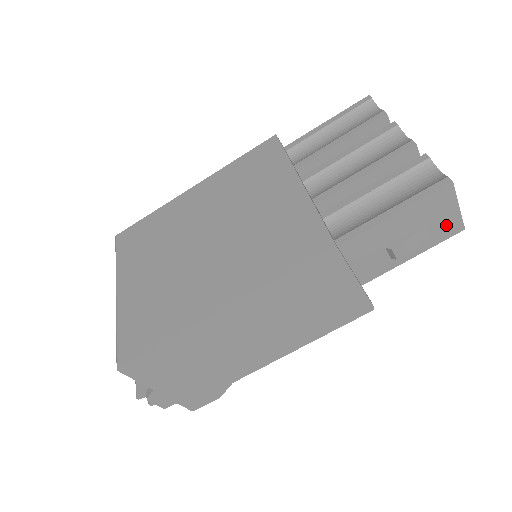
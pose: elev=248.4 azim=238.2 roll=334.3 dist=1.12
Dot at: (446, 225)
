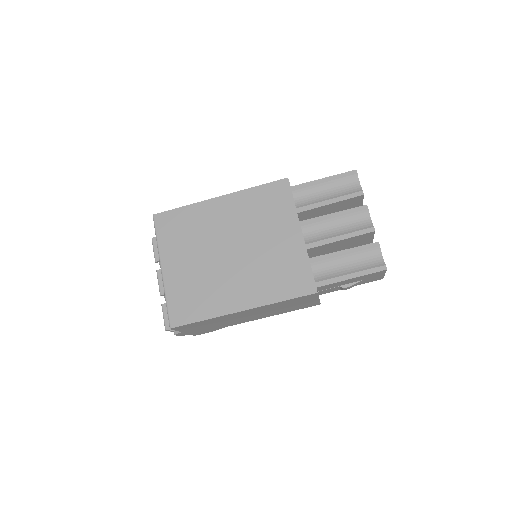
Dot at: (375, 279)
